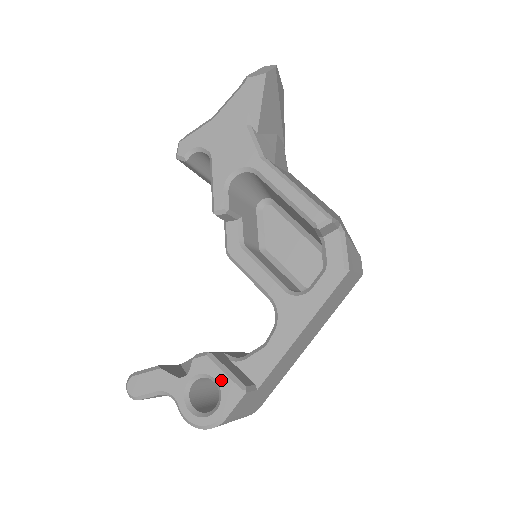
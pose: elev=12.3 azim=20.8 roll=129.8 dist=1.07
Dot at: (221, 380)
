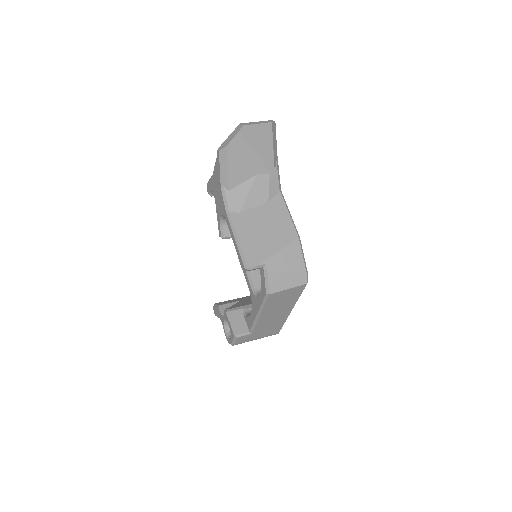
Dot at: (230, 327)
